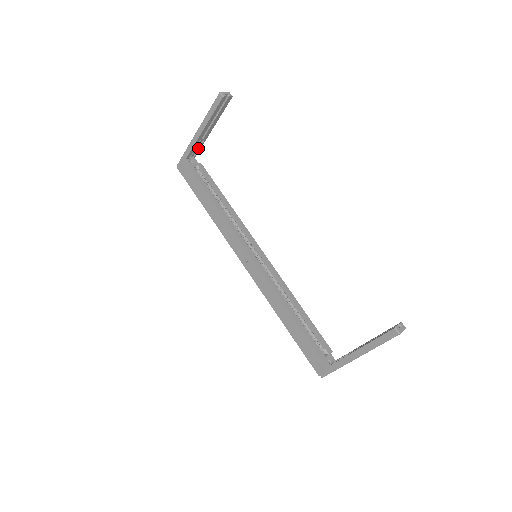
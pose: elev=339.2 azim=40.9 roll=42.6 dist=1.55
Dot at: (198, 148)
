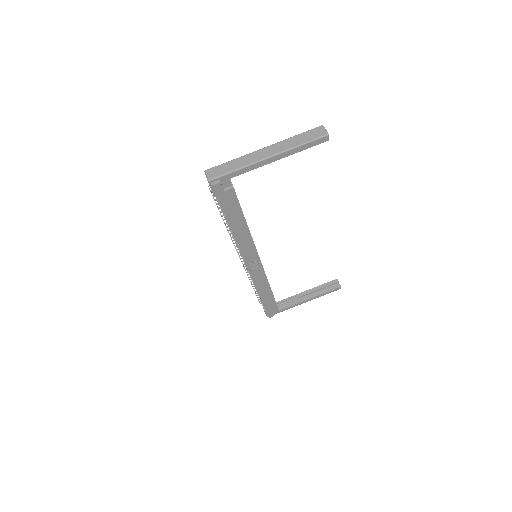
Dot at: occluded
